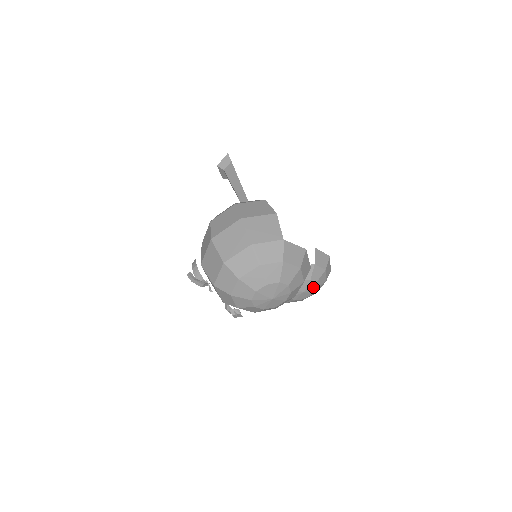
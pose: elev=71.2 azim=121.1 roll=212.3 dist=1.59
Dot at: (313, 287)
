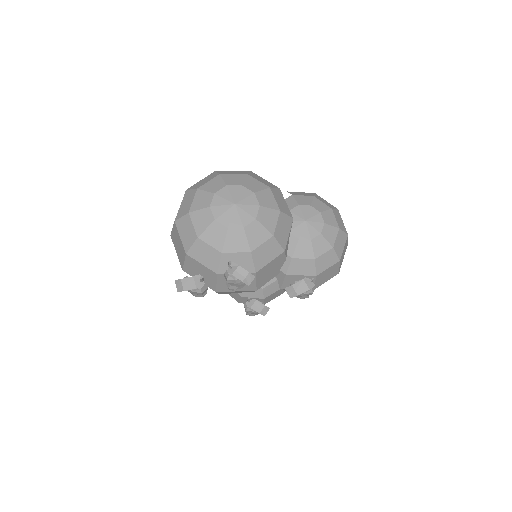
Dot at: (313, 212)
